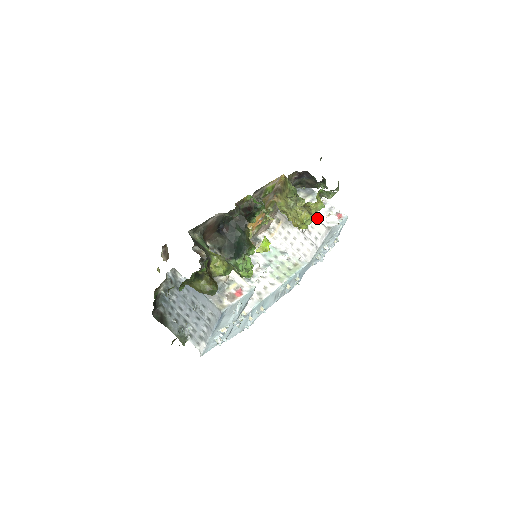
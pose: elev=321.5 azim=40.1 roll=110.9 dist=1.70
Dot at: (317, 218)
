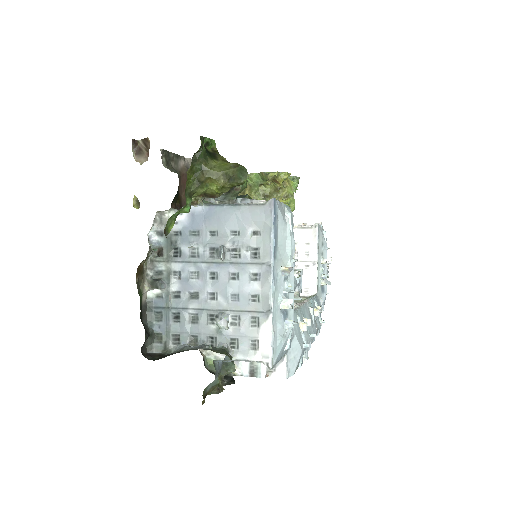
Dot at: (294, 226)
